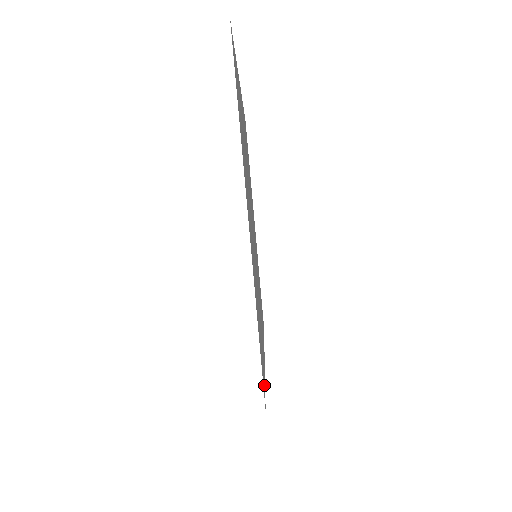
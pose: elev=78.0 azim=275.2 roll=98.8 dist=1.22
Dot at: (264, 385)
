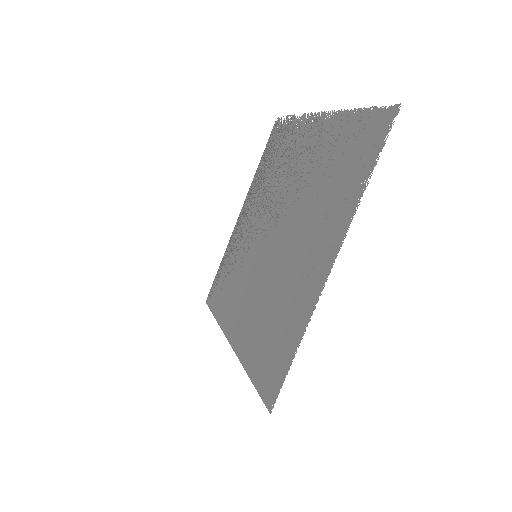
Dot at: (262, 388)
